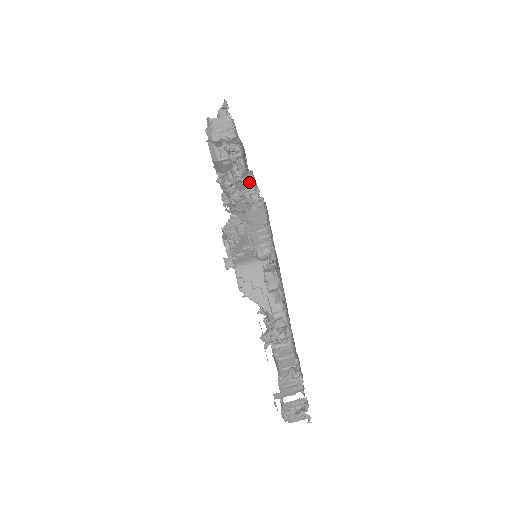
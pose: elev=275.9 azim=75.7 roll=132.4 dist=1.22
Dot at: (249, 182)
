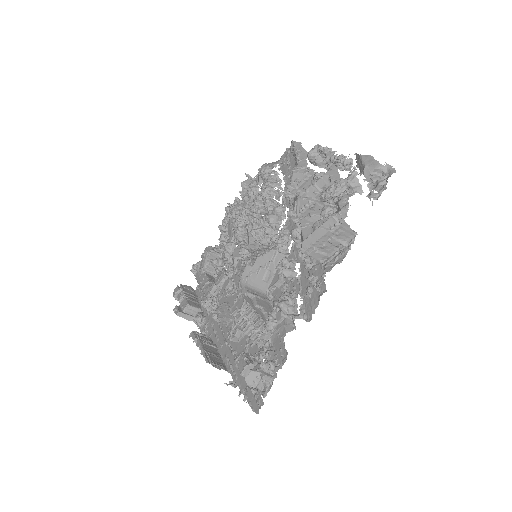
Dot at: (282, 342)
